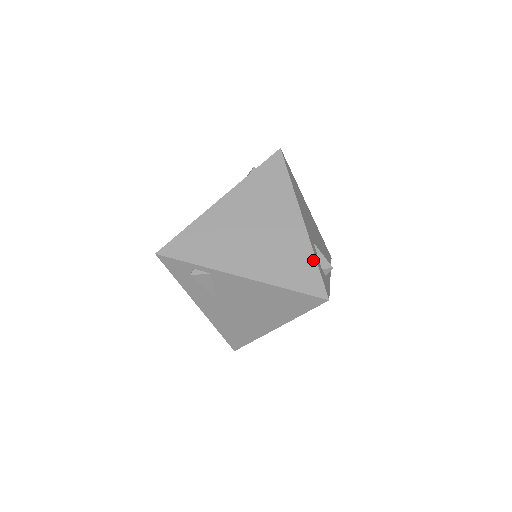
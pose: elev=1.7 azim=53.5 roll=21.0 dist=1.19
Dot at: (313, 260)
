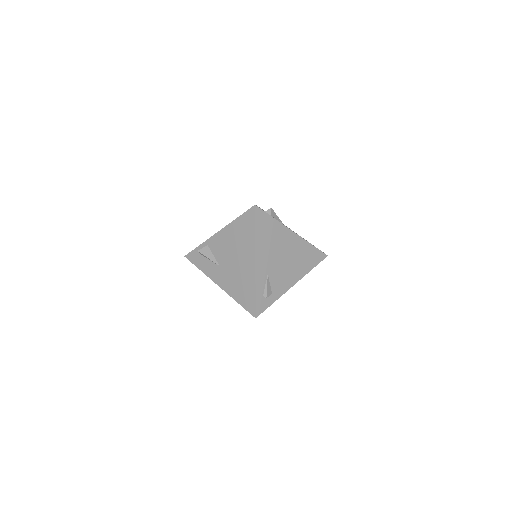
Dot at: occluded
